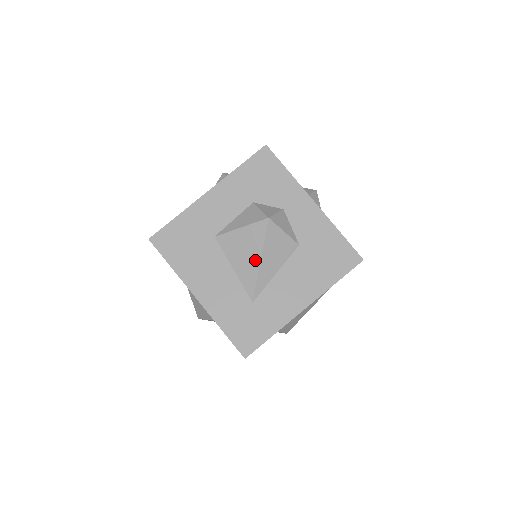
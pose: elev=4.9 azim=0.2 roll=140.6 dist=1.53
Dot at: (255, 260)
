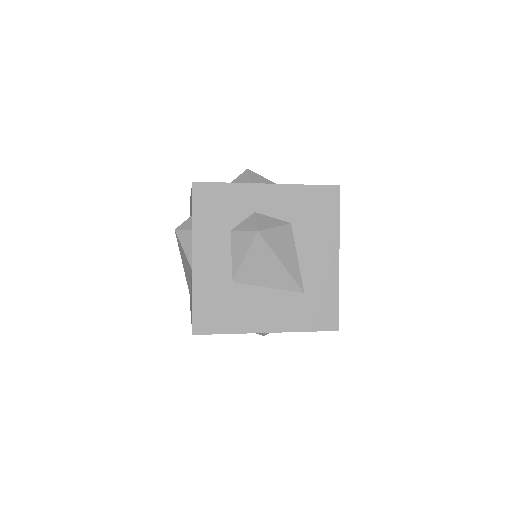
Dot at: (278, 267)
